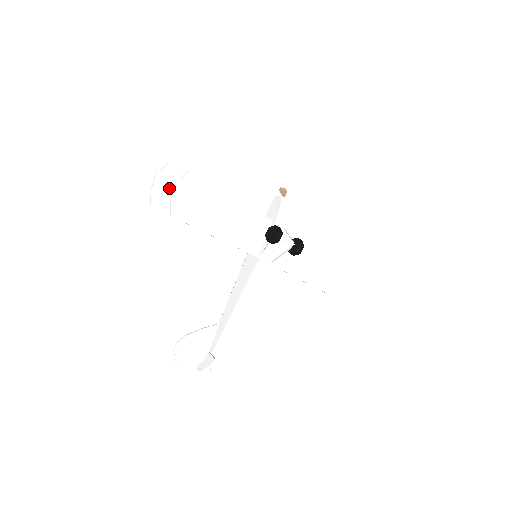
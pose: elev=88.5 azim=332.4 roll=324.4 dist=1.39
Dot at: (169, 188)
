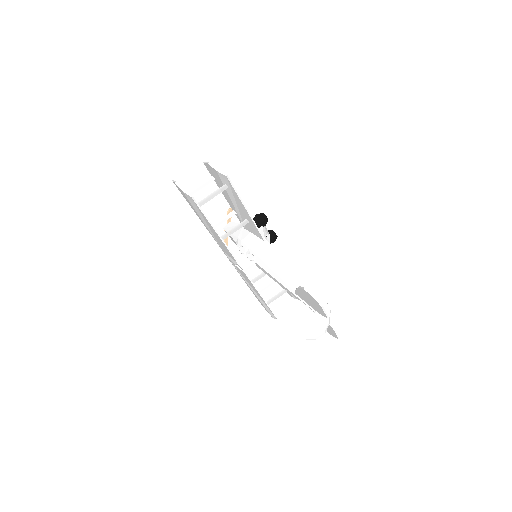
Dot at: occluded
